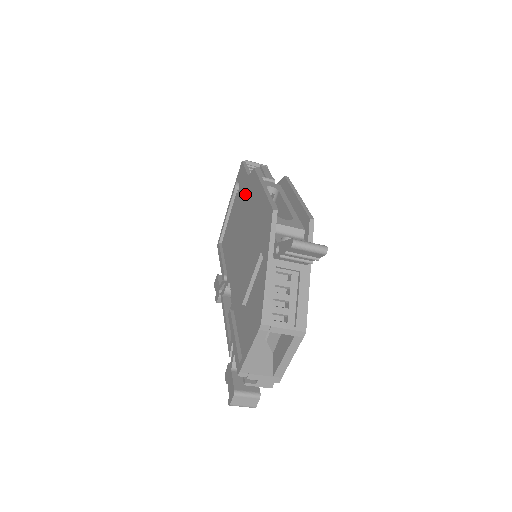
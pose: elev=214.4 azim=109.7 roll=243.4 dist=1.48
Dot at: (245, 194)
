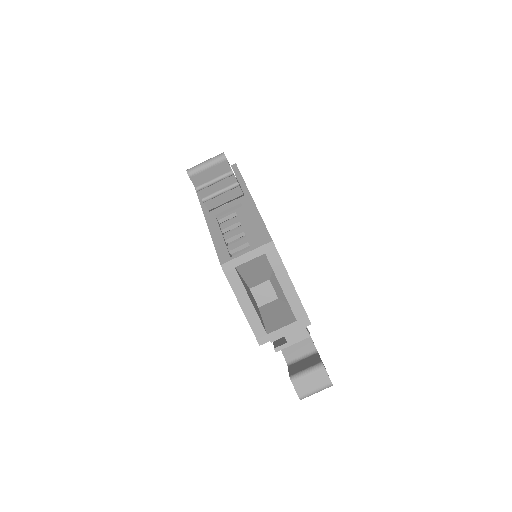
Dot at: occluded
